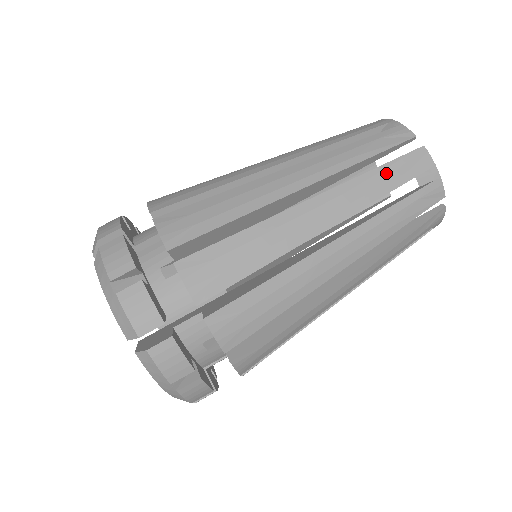
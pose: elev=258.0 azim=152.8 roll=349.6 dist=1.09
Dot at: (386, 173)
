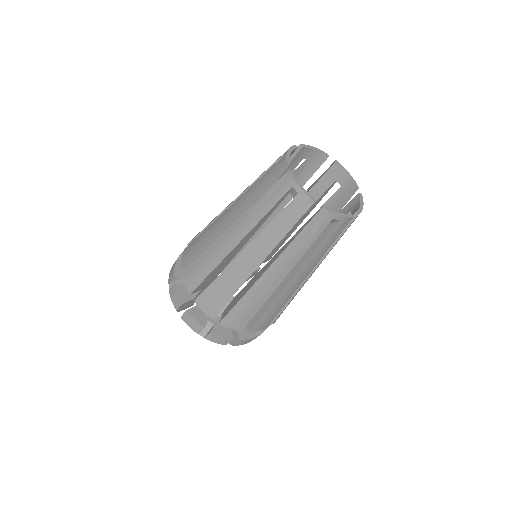
Dot at: (304, 237)
